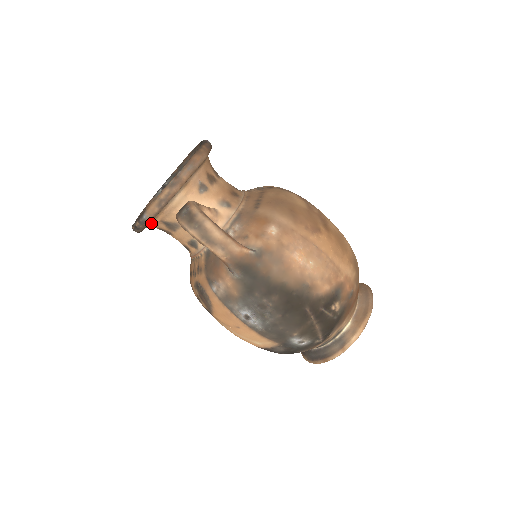
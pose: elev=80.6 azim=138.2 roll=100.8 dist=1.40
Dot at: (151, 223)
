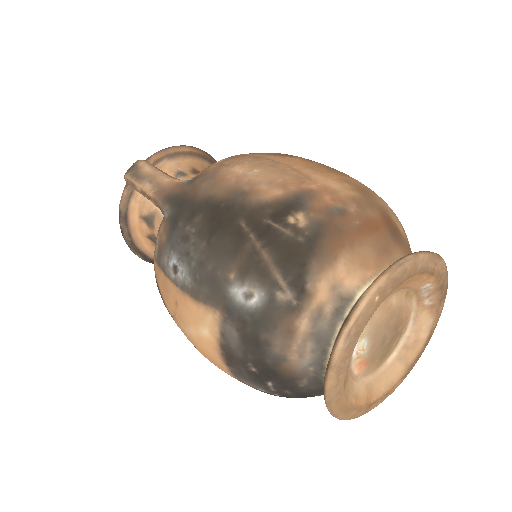
Dot at: (134, 224)
